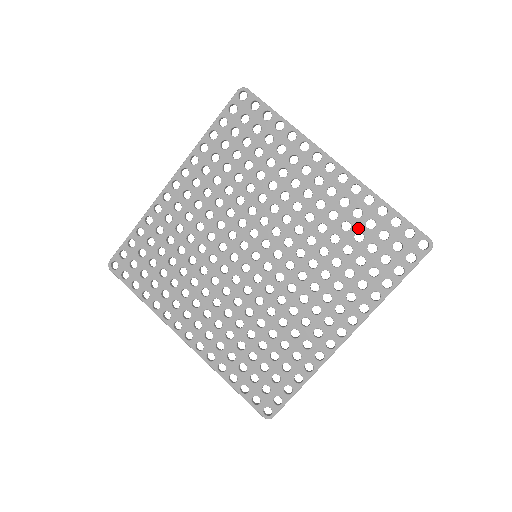
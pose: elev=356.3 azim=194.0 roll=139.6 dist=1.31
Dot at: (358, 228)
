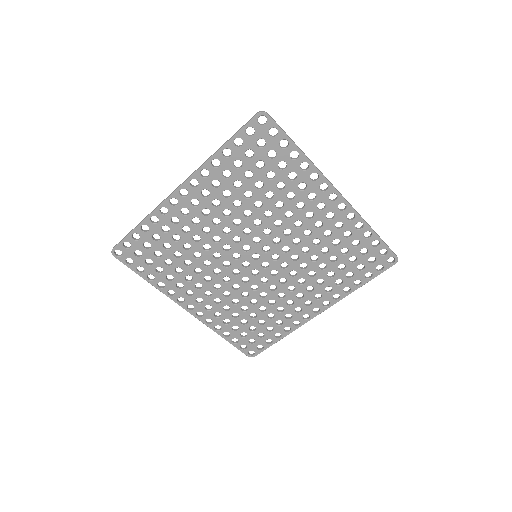
Dot at: (345, 245)
